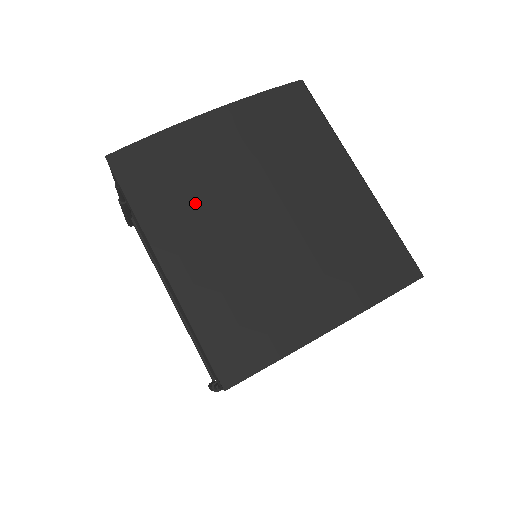
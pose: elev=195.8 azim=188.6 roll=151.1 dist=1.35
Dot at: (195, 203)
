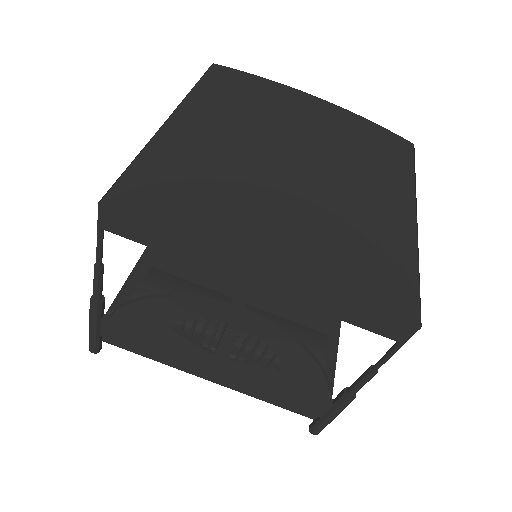
Dot at: (244, 113)
